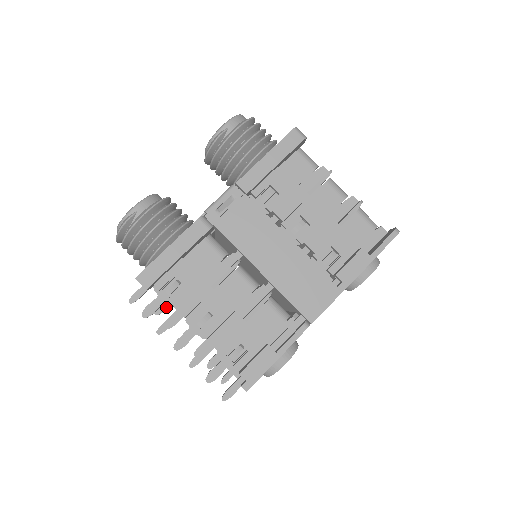
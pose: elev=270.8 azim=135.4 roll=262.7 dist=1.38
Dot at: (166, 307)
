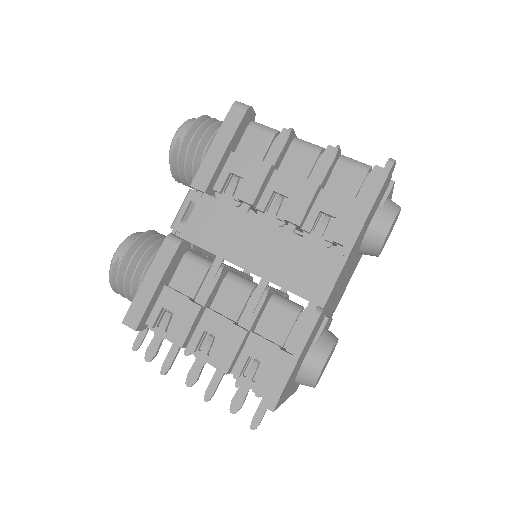
Dot at: occluded
